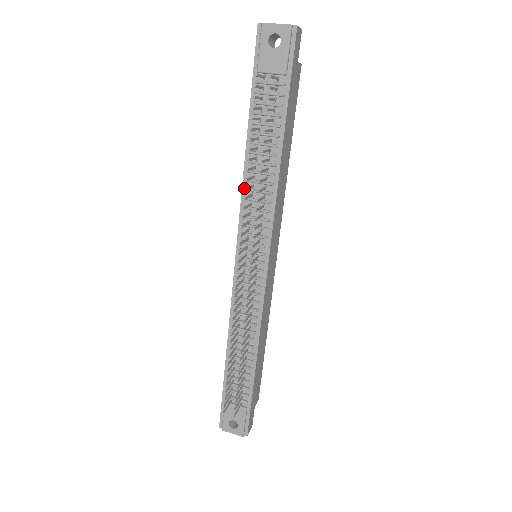
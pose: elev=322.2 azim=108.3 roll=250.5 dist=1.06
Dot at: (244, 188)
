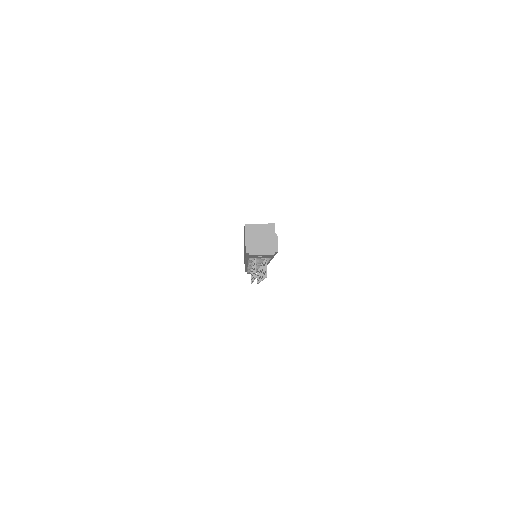
Dot at: (247, 262)
